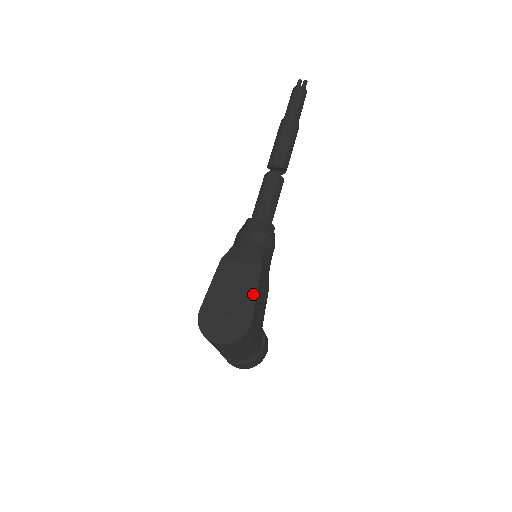
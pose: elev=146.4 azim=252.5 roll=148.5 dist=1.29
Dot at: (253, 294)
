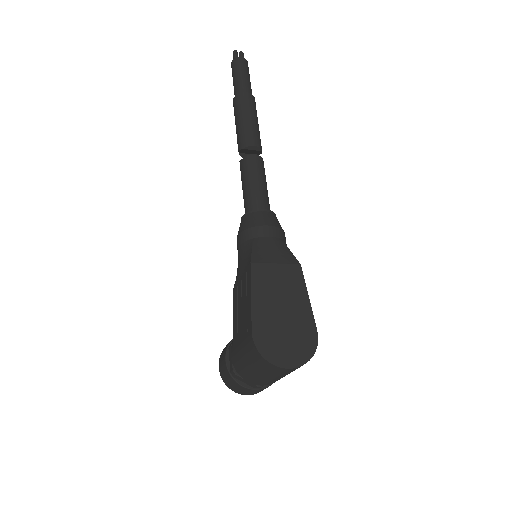
Dot at: (305, 299)
